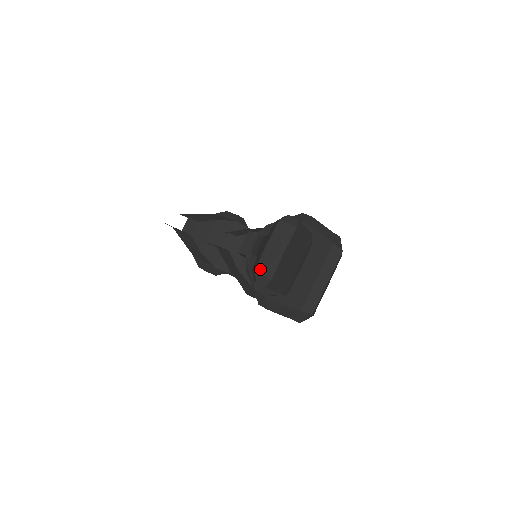
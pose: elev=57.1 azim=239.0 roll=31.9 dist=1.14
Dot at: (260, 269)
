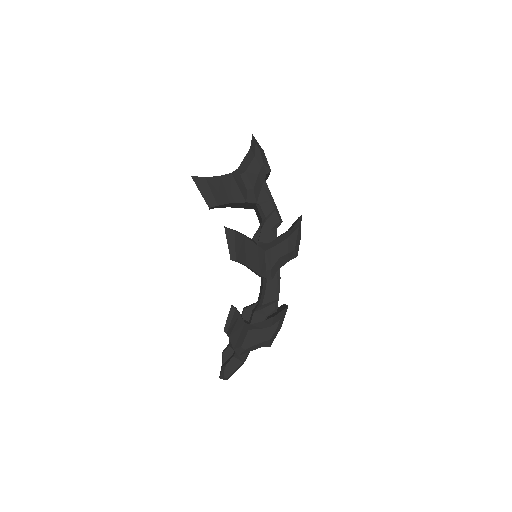
Dot at: occluded
